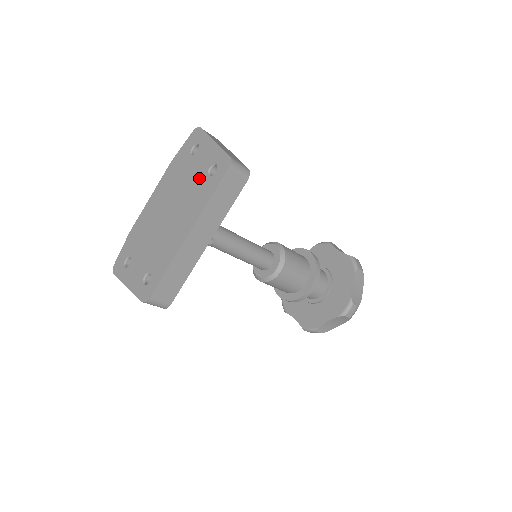
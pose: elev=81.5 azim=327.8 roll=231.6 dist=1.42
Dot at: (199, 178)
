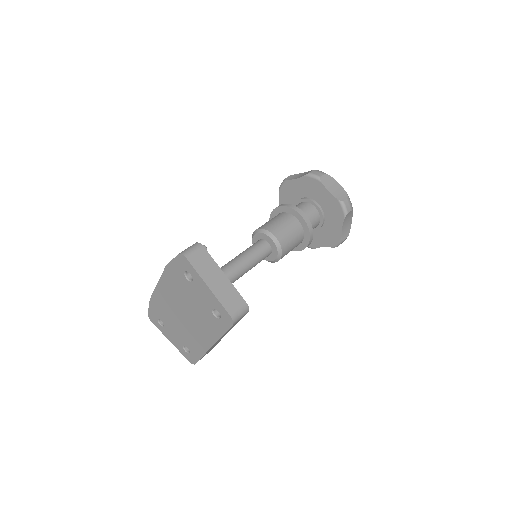
Dot at: (205, 310)
